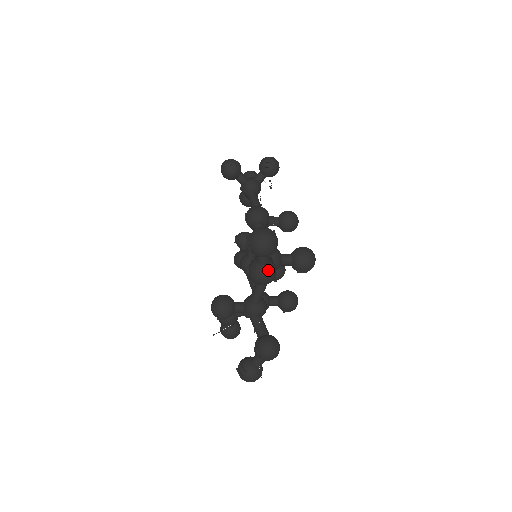
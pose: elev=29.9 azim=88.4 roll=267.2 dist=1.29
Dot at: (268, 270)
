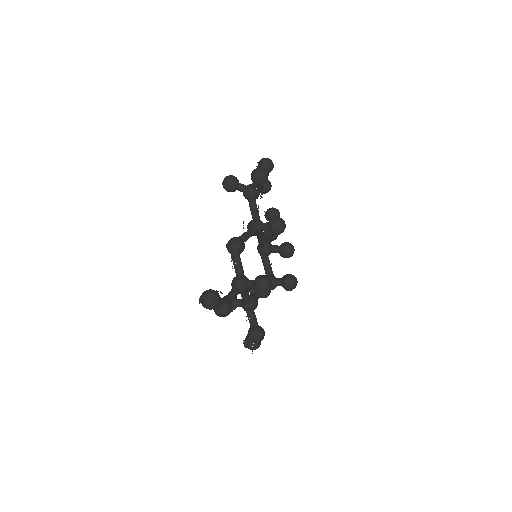
Dot at: (221, 312)
